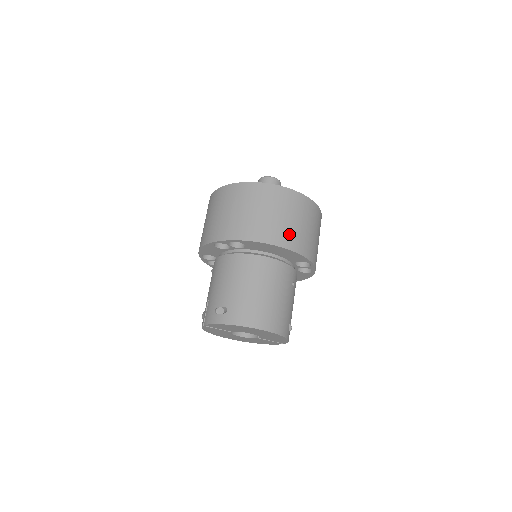
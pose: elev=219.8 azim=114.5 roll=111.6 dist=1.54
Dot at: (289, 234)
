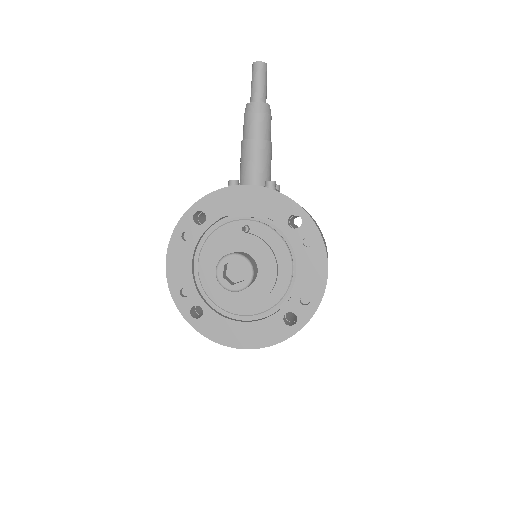
Dot at: occluded
